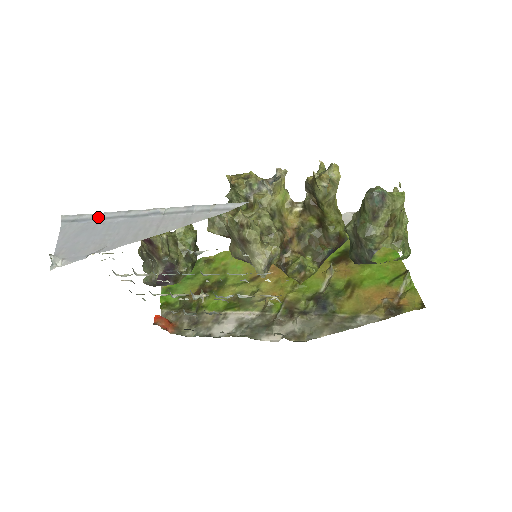
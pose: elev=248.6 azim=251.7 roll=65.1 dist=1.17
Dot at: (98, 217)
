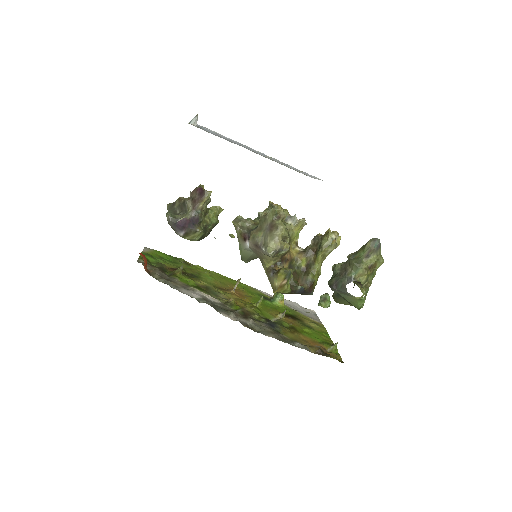
Dot at: (219, 135)
